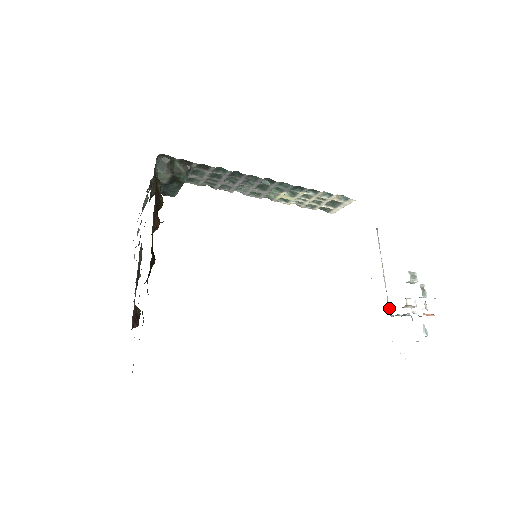
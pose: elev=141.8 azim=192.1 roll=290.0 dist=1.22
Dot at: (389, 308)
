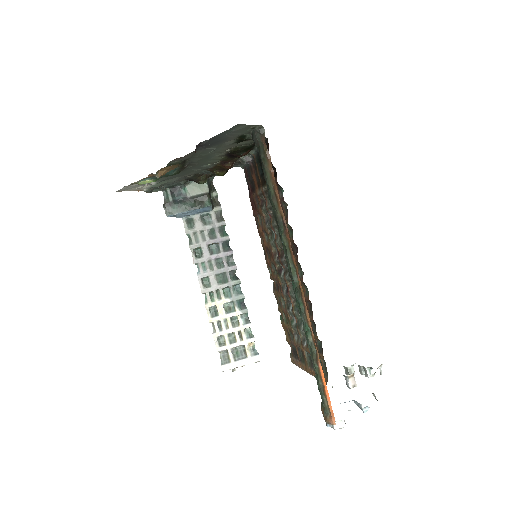
Dot at: occluded
